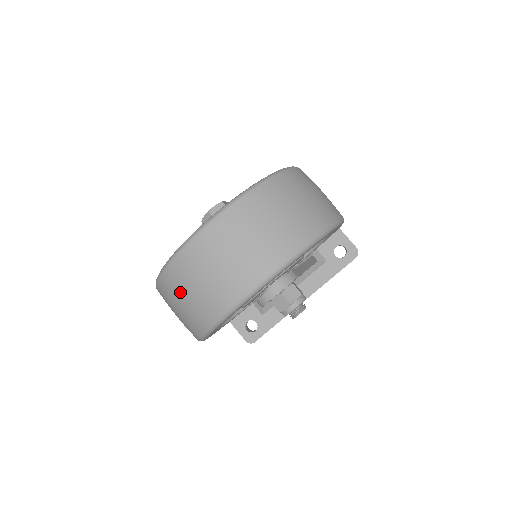
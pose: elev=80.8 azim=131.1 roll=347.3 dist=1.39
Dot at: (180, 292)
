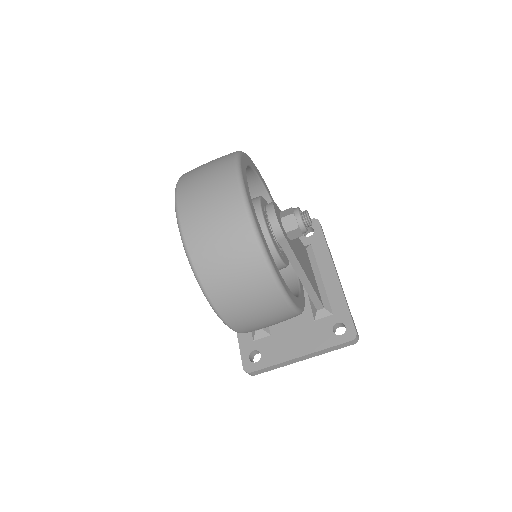
Dot at: (217, 259)
